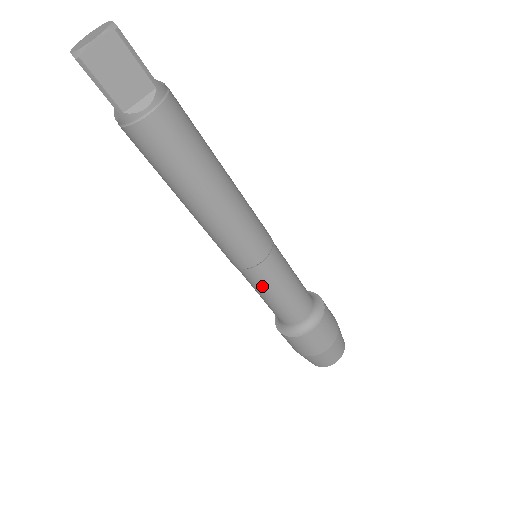
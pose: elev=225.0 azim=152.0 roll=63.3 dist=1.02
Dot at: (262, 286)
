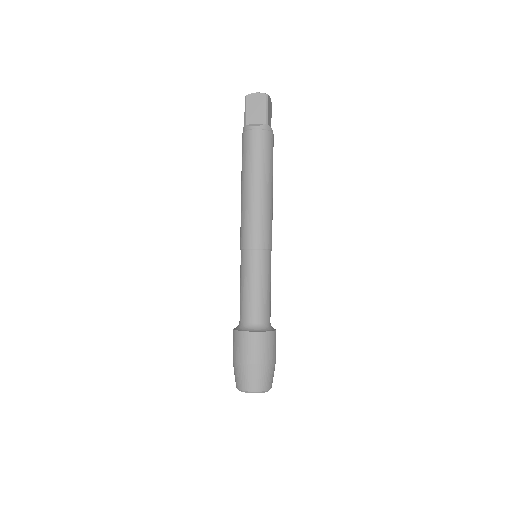
Dot at: (244, 270)
